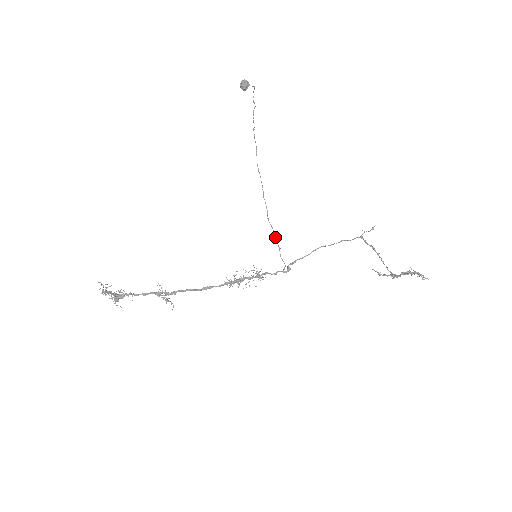
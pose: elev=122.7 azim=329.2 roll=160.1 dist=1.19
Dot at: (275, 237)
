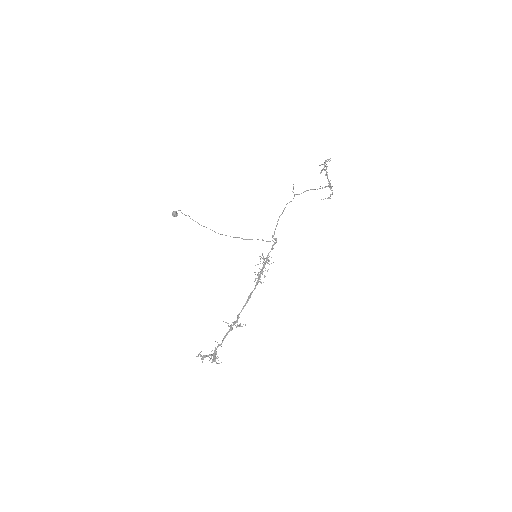
Dot at: occluded
